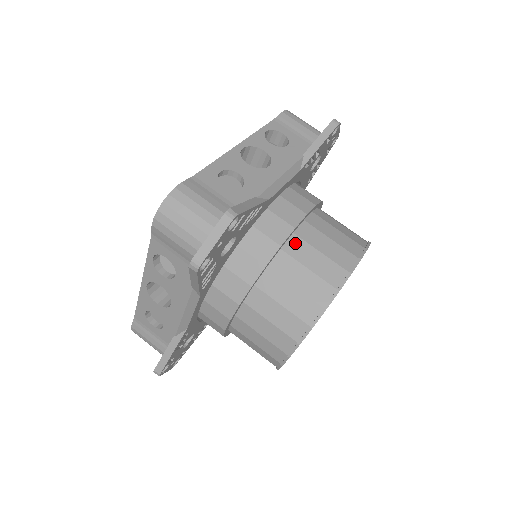
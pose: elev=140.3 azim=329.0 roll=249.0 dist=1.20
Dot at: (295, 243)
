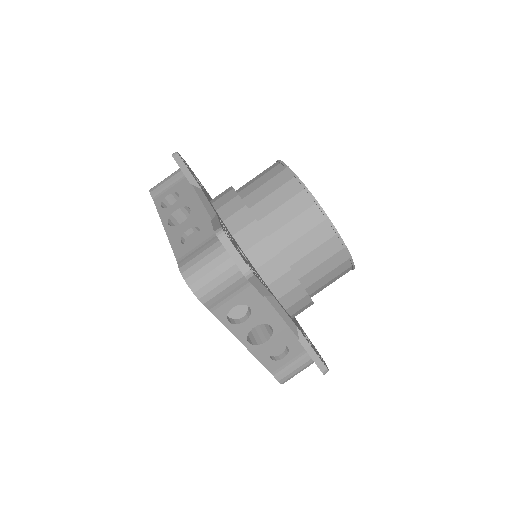
Dot at: (257, 210)
